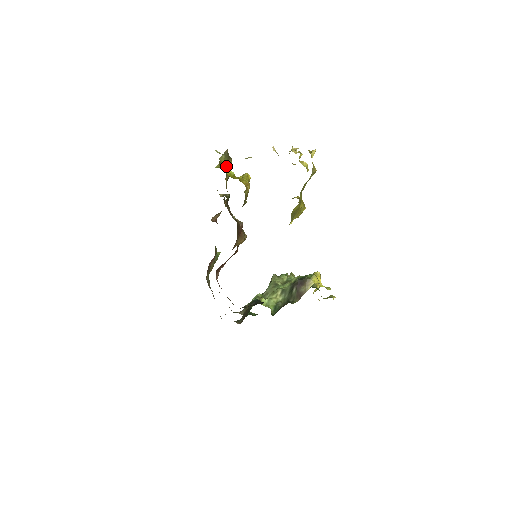
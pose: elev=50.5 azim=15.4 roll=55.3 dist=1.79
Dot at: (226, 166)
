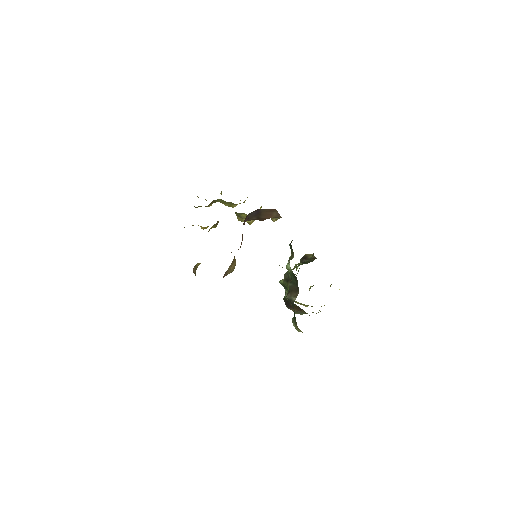
Dot at: occluded
